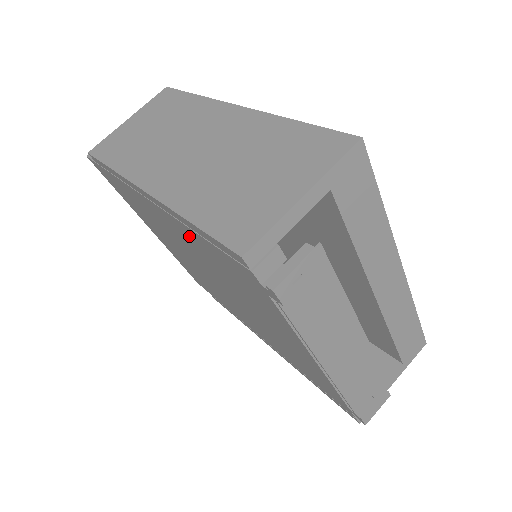
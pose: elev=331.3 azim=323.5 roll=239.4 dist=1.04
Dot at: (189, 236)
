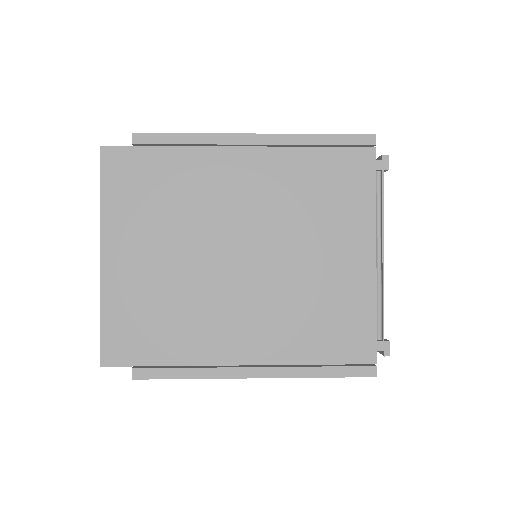
Dot at: (287, 166)
